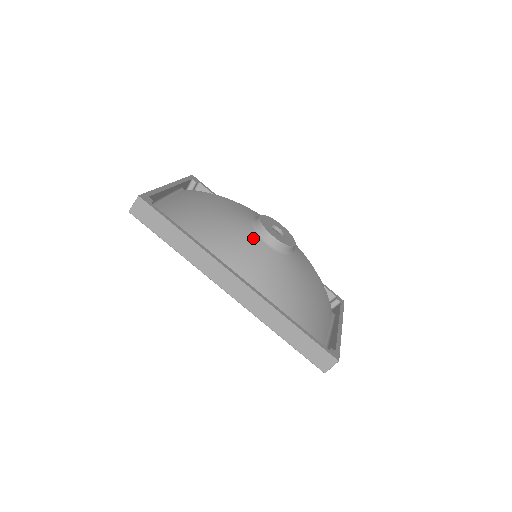
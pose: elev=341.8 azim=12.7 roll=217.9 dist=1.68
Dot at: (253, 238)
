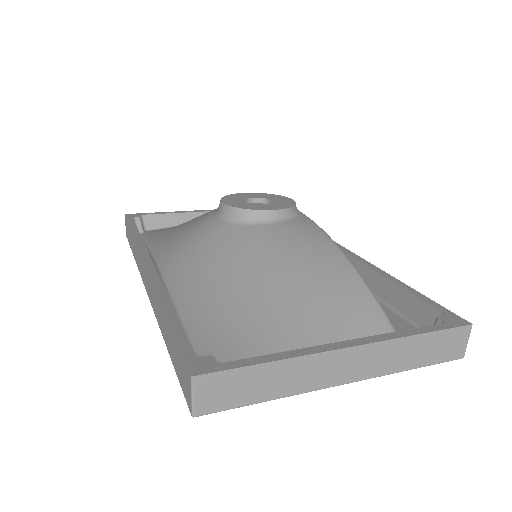
Dot at: (207, 217)
